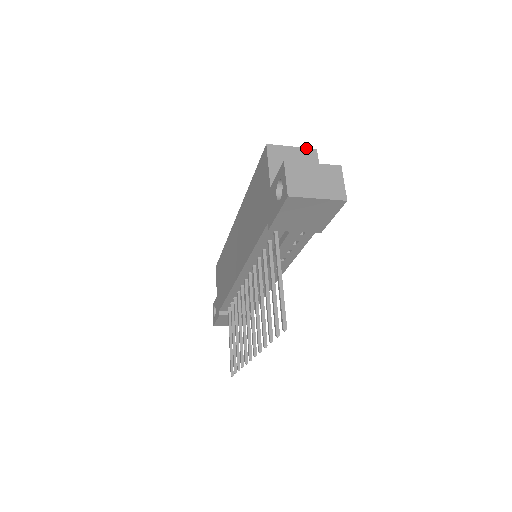
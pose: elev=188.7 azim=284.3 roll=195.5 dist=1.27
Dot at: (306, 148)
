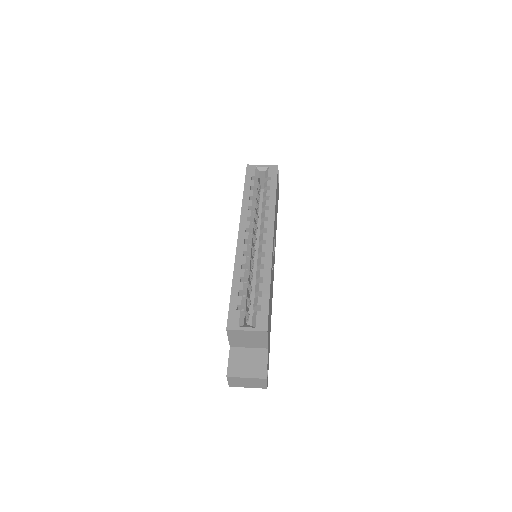
Dot at: (258, 331)
